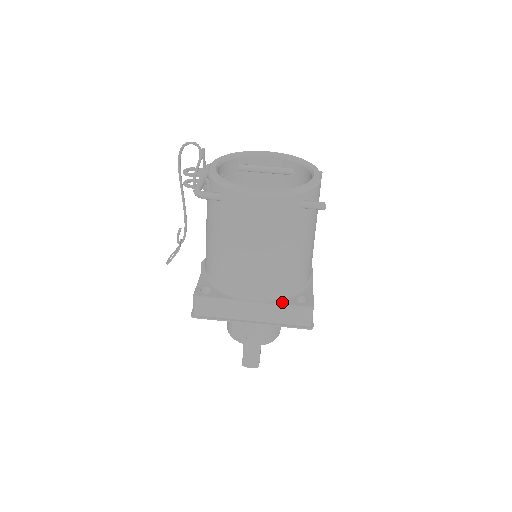
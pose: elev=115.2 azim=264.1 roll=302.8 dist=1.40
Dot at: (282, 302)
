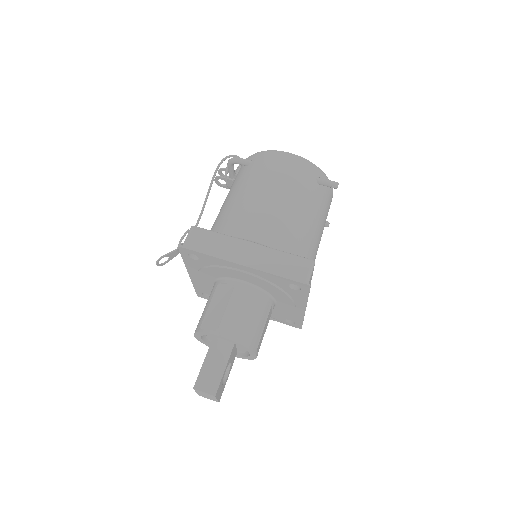
Dot at: (282, 252)
